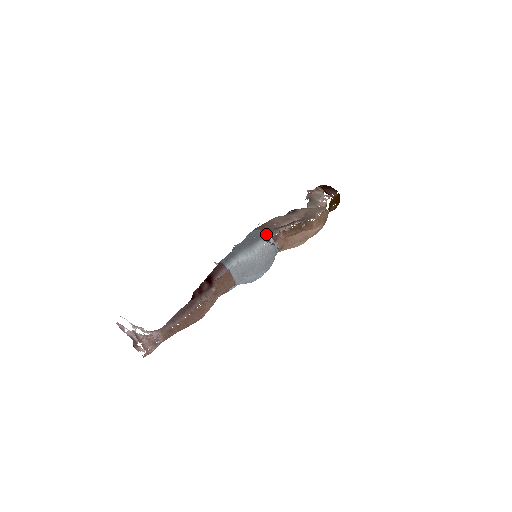
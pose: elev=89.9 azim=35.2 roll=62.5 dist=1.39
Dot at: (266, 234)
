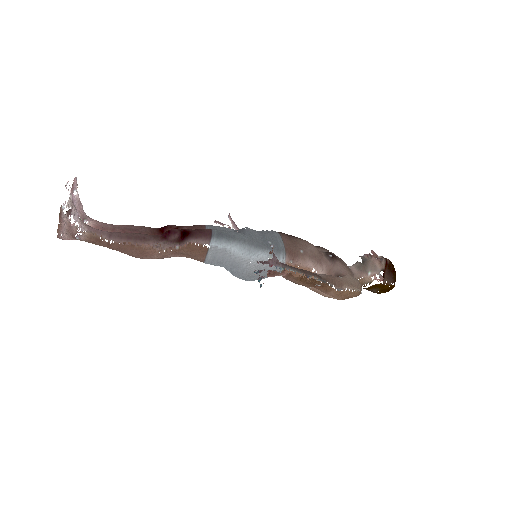
Dot at: (267, 261)
